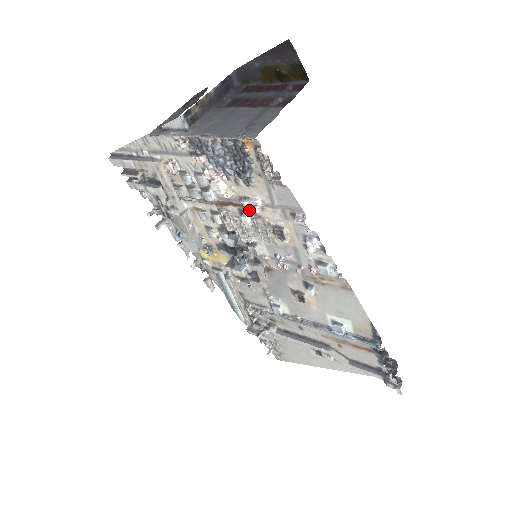
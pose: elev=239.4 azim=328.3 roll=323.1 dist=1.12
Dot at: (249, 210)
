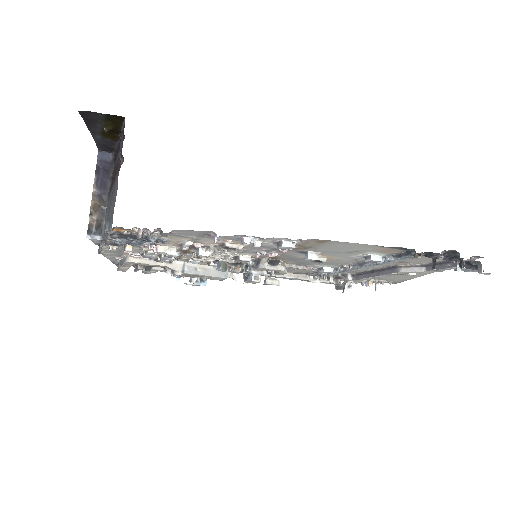
Dot at: occluded
